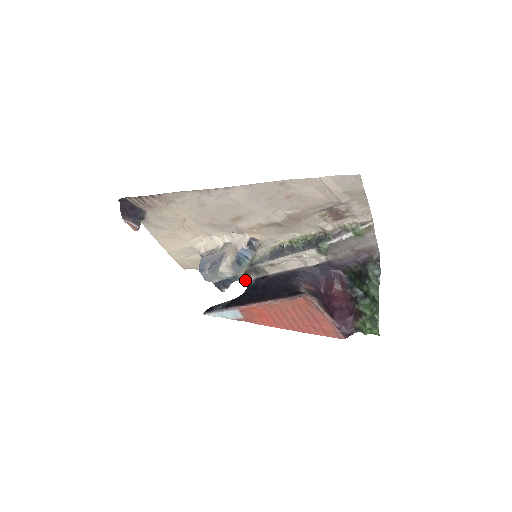
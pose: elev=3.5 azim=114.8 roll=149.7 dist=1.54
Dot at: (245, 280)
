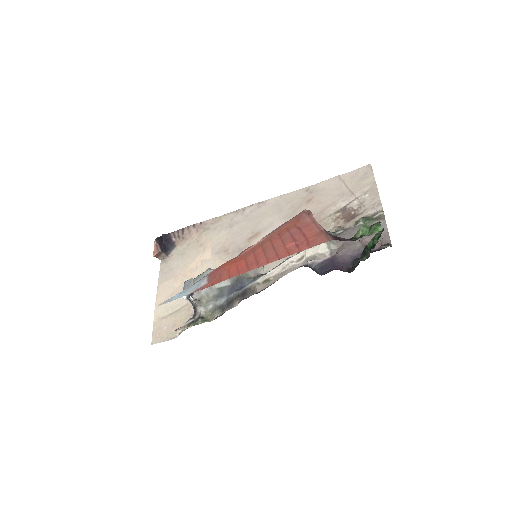
Dot at: (224, 312)
